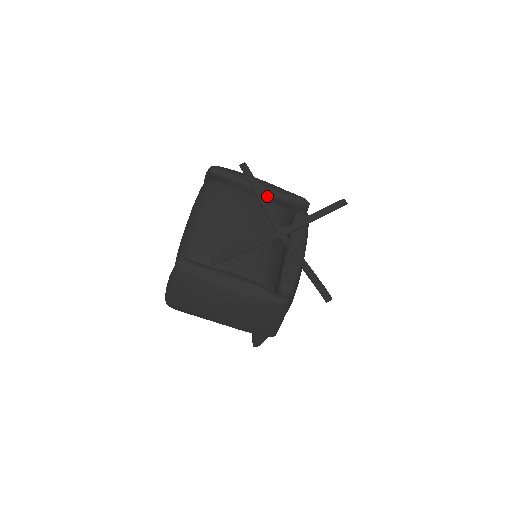
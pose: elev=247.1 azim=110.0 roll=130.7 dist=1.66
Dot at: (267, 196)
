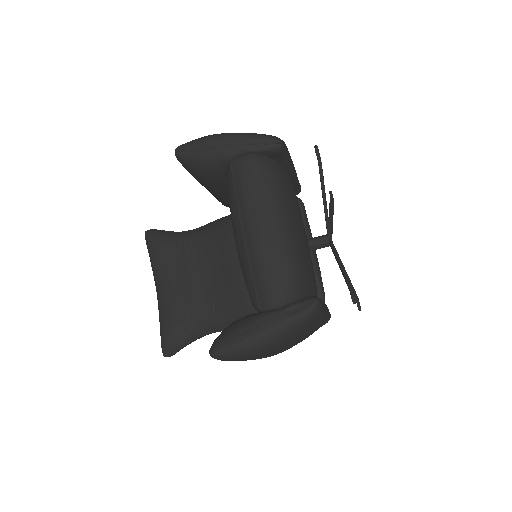
Dot at: occluded
